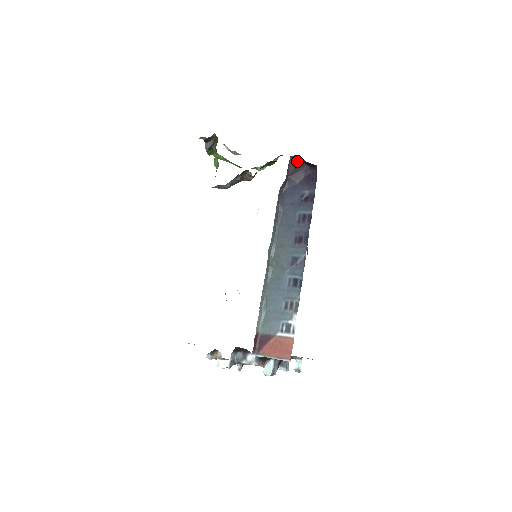
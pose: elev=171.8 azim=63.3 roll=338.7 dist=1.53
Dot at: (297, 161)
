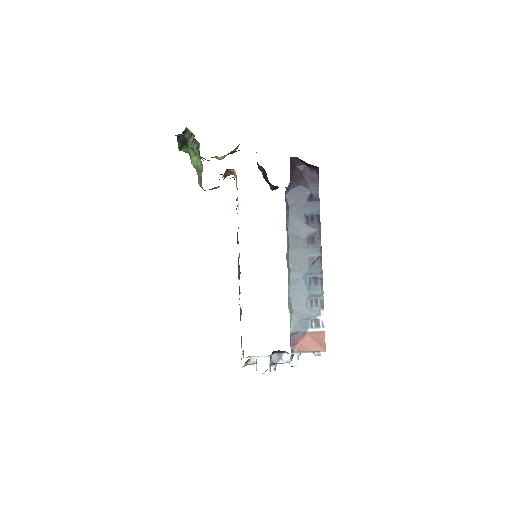
Dot at: (297, 162)
